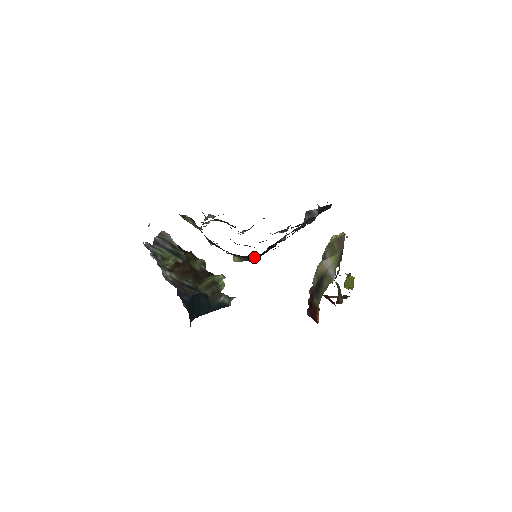
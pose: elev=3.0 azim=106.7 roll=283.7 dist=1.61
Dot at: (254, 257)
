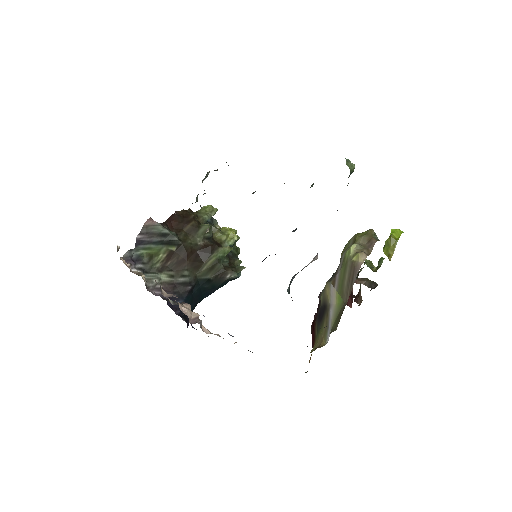
Dot at: occluded
